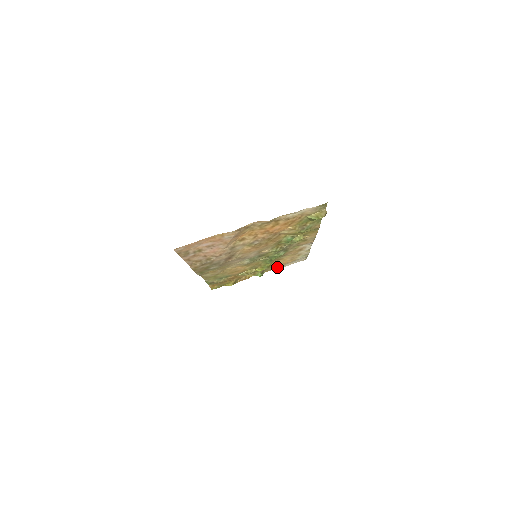
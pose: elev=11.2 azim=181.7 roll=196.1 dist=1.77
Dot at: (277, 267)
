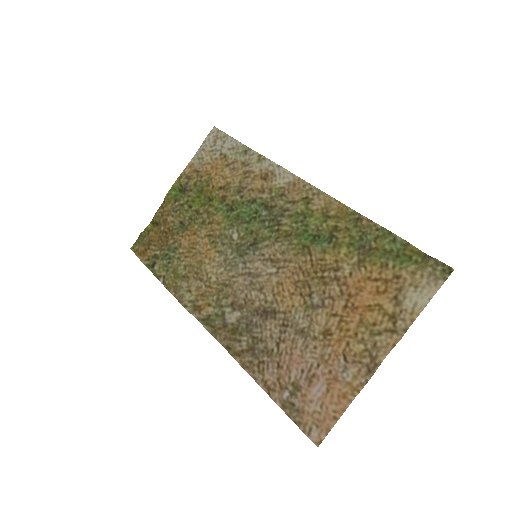
Dot at: (193, 168)
